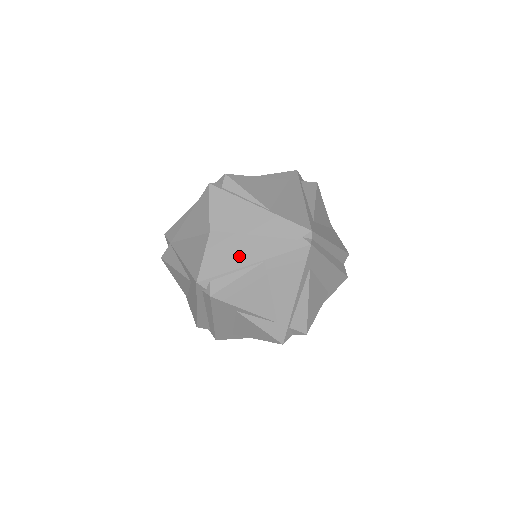
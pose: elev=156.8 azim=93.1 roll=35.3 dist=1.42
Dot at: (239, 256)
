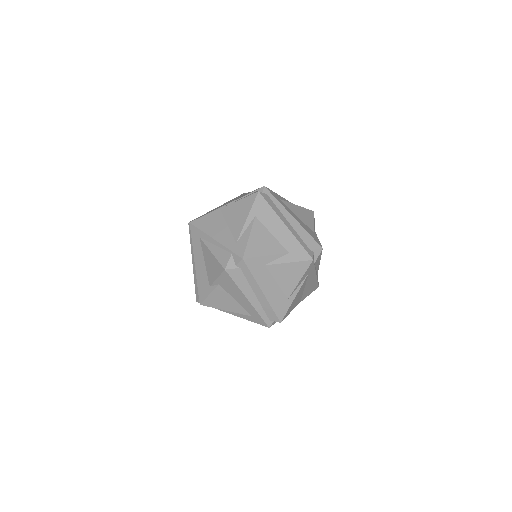
Dot at: occluded
